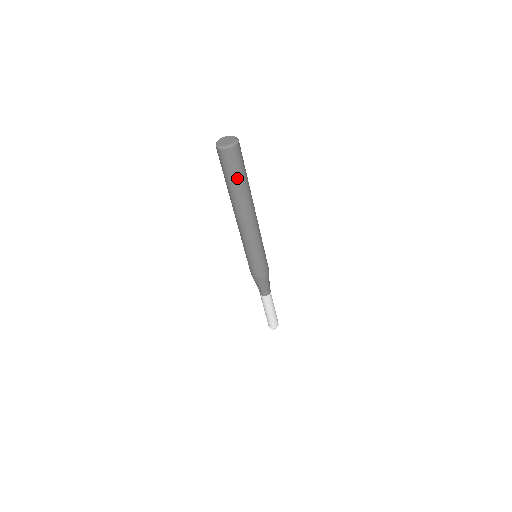
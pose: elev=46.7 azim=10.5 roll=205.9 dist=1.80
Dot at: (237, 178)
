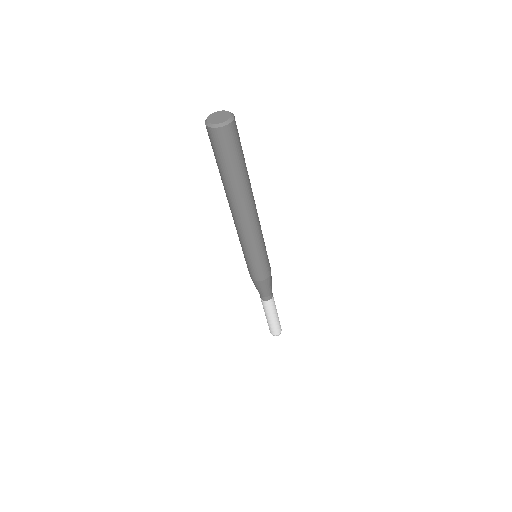
Dot at: (237, 162)
